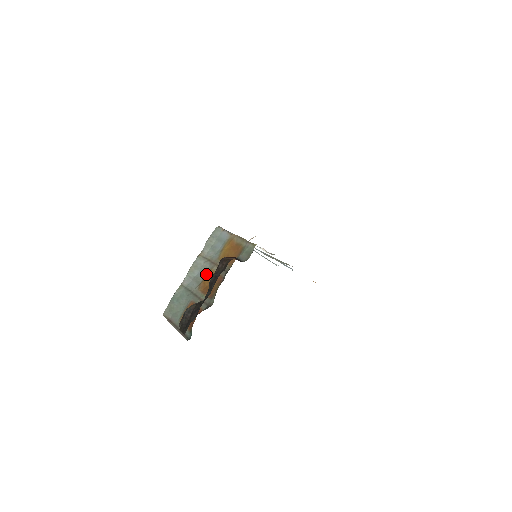
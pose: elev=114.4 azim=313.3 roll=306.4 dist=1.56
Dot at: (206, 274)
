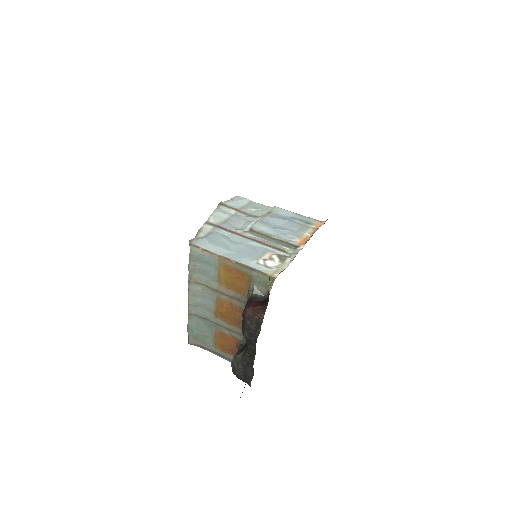
Dot at: (215, 303)
